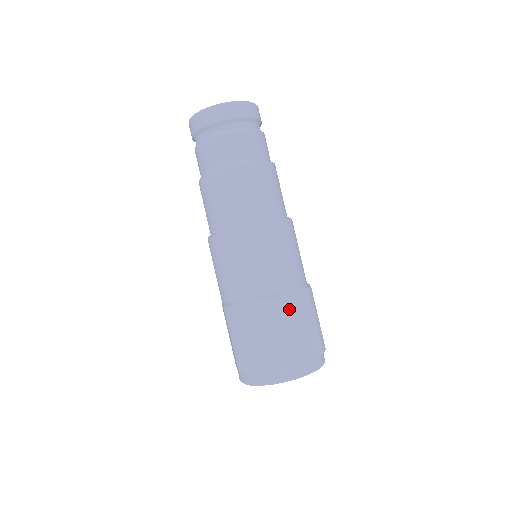
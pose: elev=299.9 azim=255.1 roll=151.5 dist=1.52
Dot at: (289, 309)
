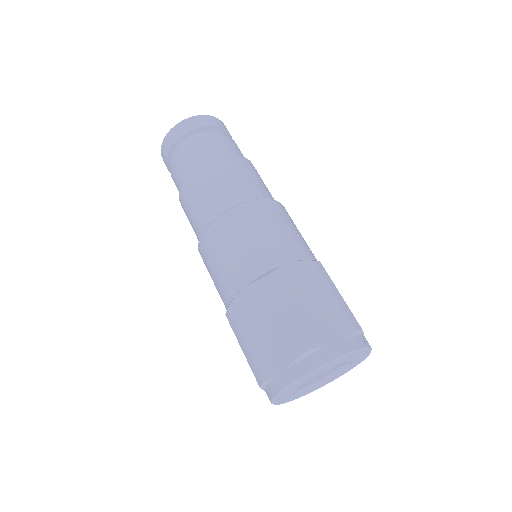
Dot at: (289, 285)
